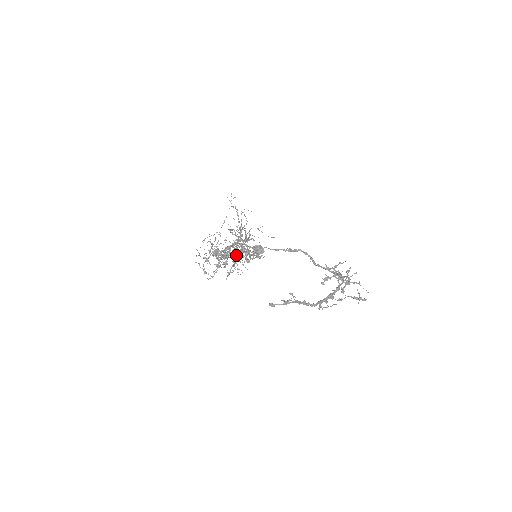
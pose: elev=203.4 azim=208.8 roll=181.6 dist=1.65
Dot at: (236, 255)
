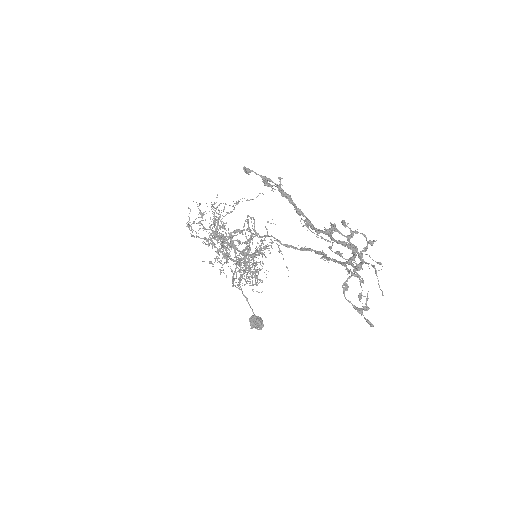
Dot at: occluded
